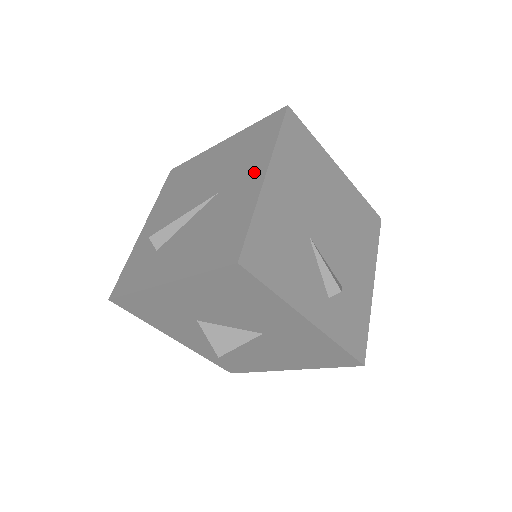
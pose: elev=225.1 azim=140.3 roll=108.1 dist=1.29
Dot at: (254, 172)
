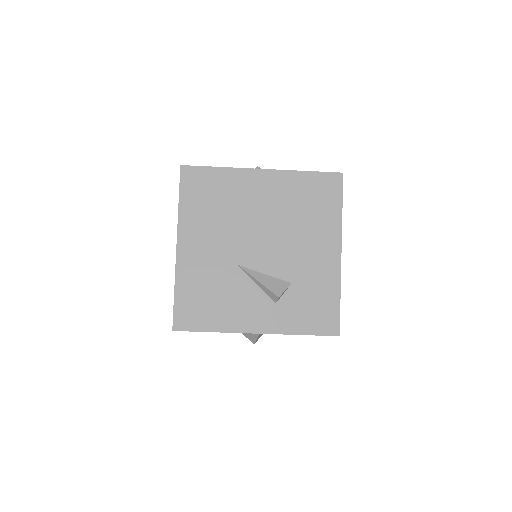
Dot at: occluded
